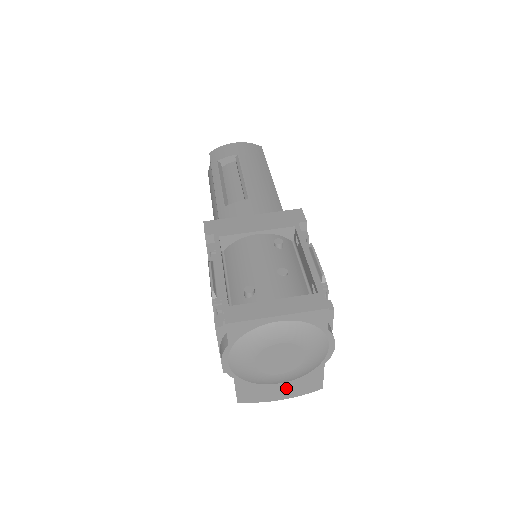
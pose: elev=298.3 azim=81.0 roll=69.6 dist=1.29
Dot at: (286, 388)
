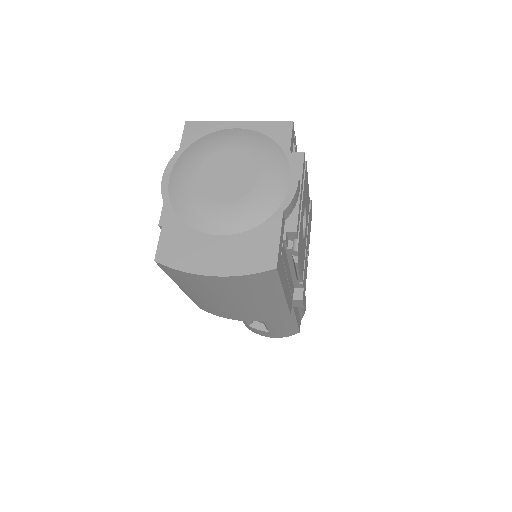
Dot at: (225, 250)
